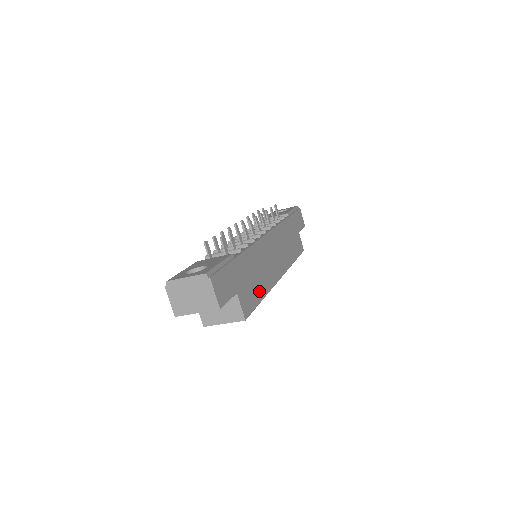
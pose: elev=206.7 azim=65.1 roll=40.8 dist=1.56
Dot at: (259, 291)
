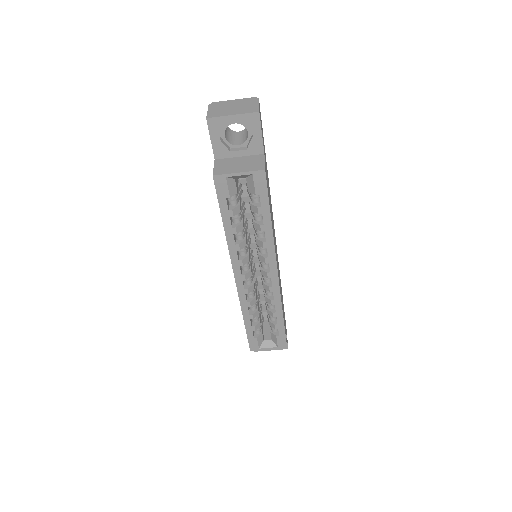
Dot at: occluded
